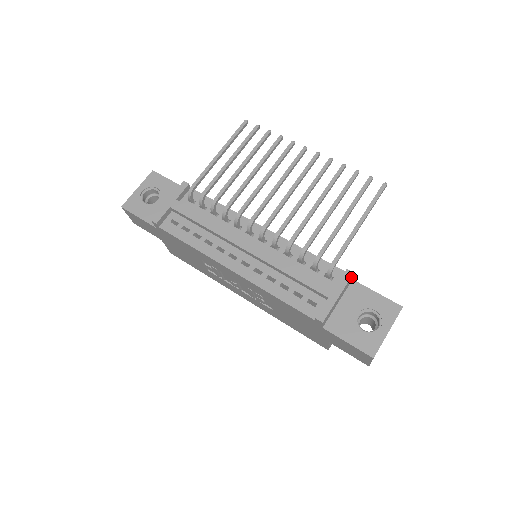
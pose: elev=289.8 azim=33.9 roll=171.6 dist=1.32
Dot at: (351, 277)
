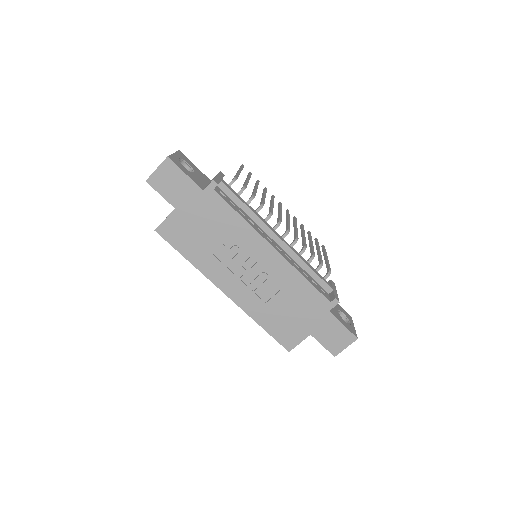
Dot at: (334, 285)
